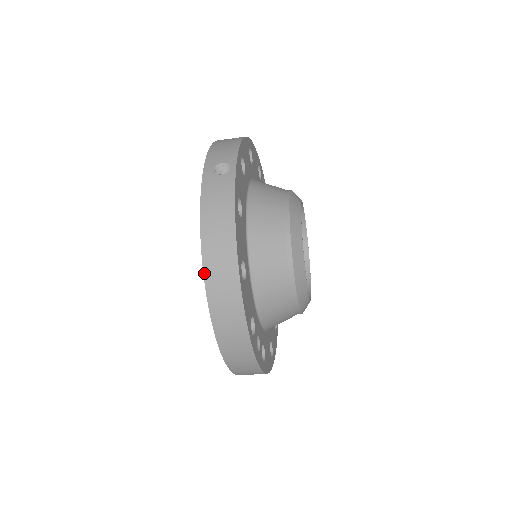
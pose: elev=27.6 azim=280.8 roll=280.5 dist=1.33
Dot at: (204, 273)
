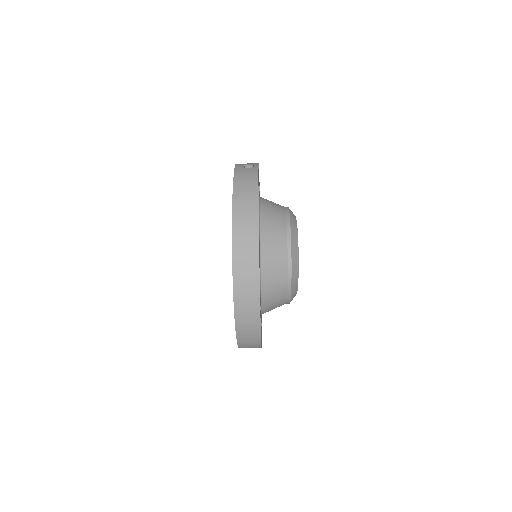
Dot at: (233, 216)
